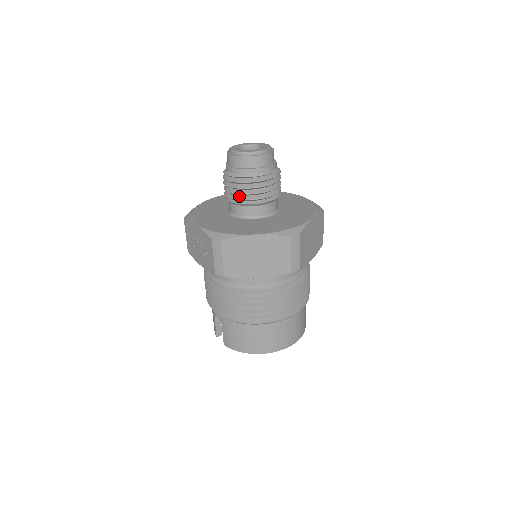
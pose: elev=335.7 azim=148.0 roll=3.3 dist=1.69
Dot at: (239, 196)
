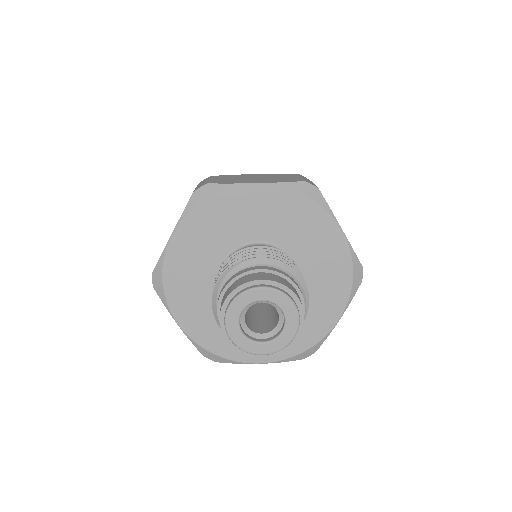
Dot at: occluded
